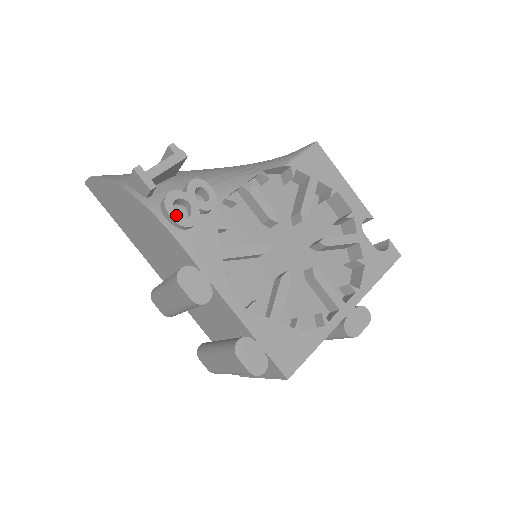
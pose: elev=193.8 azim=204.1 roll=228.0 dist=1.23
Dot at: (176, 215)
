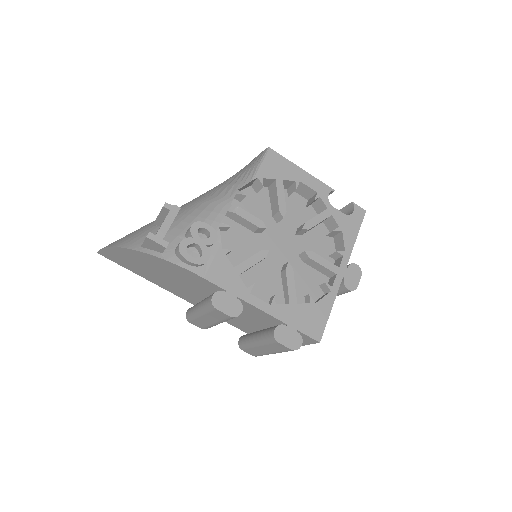
Dot at: (192, 258)
